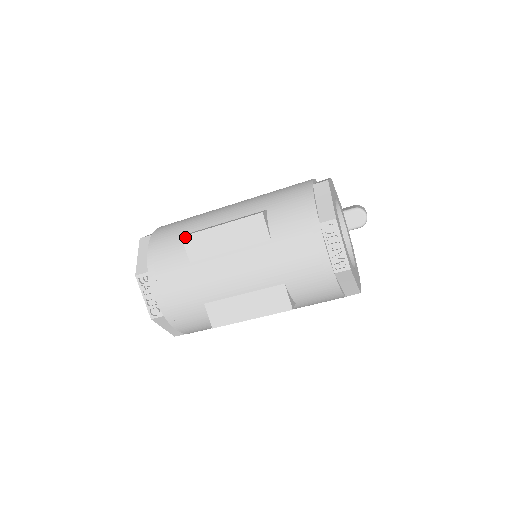
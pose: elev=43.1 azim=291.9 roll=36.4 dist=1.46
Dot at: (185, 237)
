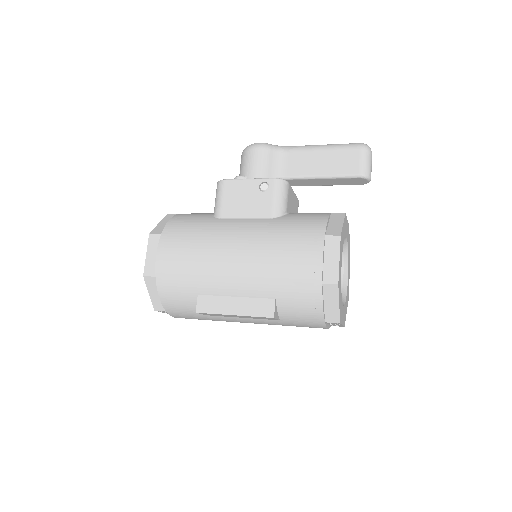
Dot at: (200, 313)
